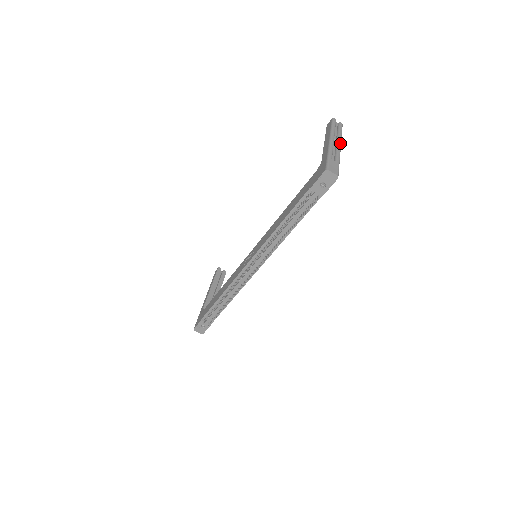
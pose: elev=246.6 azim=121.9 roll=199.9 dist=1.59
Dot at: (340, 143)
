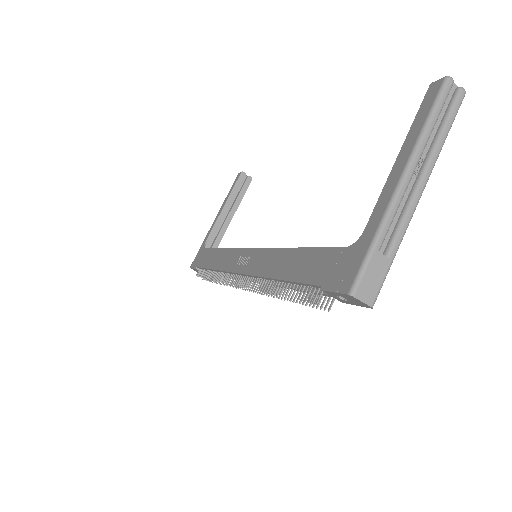
Dot at: (427, 178)
